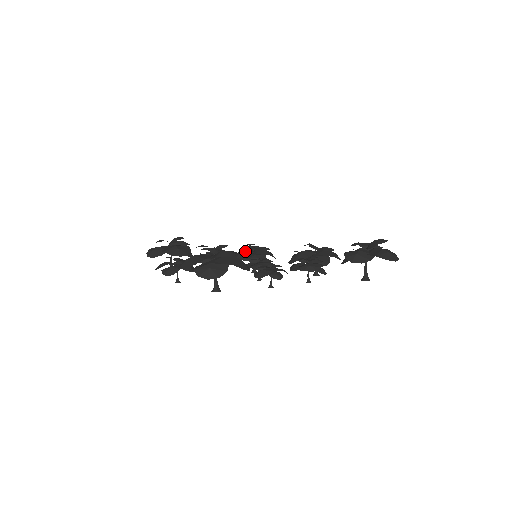
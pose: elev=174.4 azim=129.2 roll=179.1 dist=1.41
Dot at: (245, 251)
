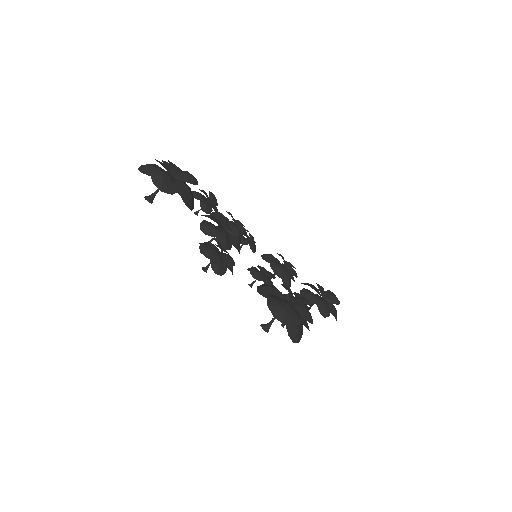
Dot at: occluded
